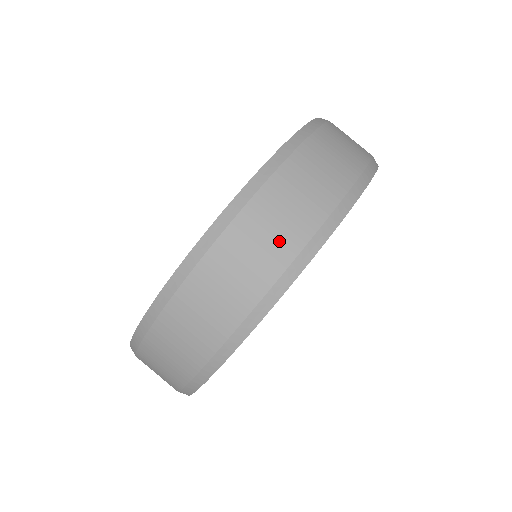
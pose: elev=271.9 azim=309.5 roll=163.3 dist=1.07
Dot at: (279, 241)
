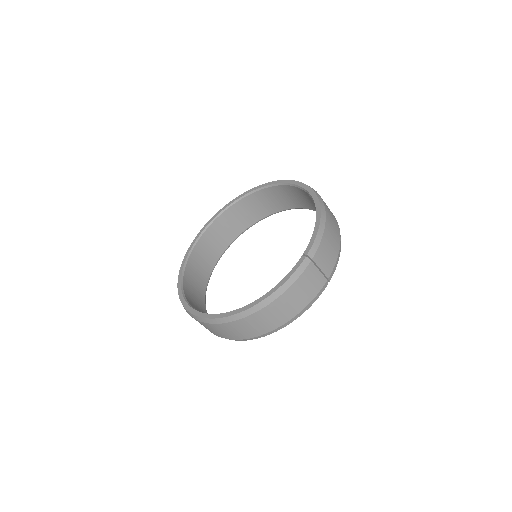
Dot at: (235, 335)
